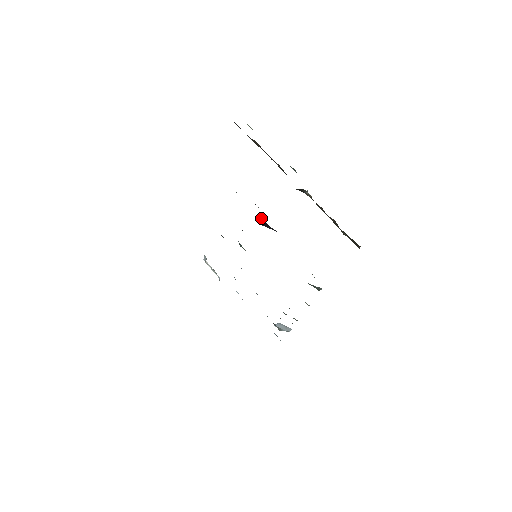
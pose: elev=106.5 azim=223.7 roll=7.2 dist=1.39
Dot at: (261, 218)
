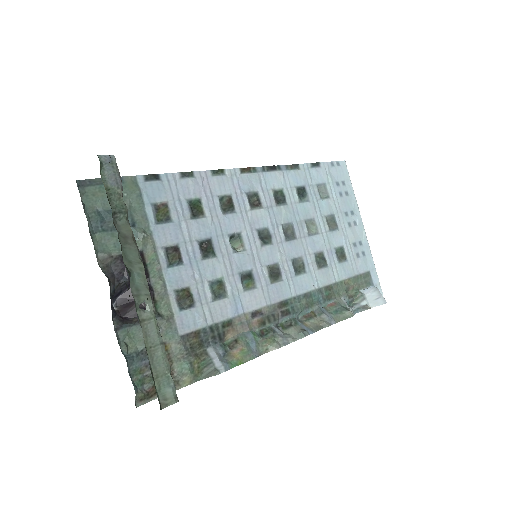
Dot at: occluded
